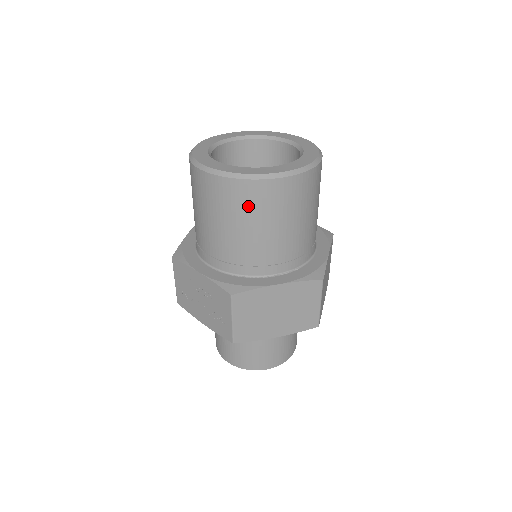
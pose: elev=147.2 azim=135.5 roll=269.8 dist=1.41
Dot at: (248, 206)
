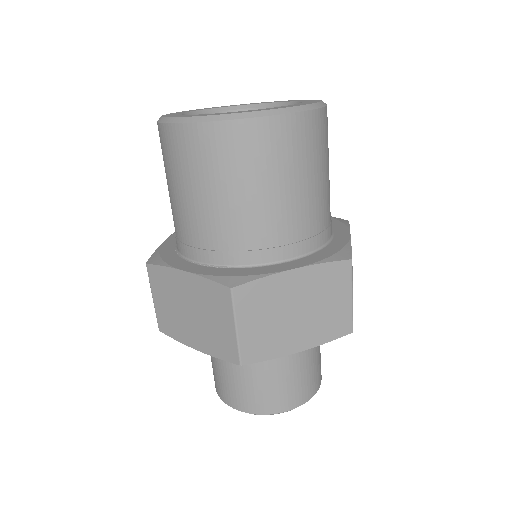
Dot at: (167, 159)
